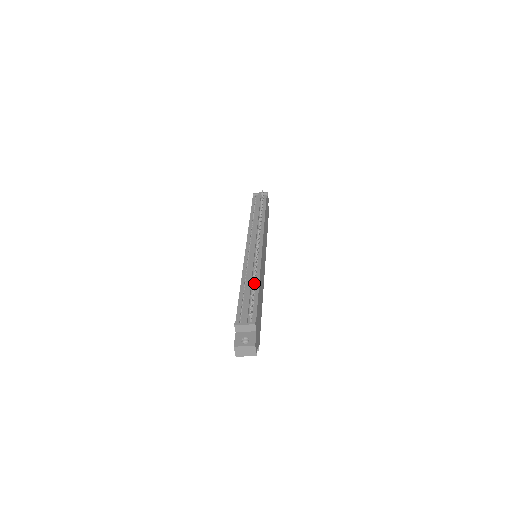
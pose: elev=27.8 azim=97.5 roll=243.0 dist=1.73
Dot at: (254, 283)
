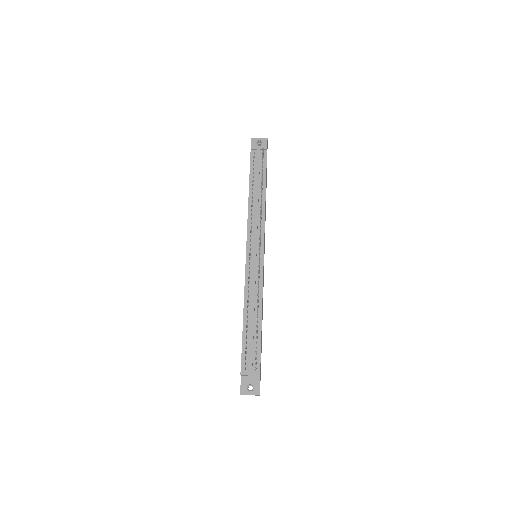
Dot at: (257, 317)
